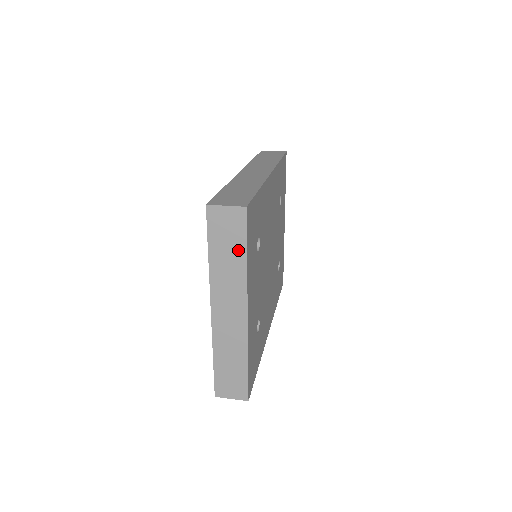
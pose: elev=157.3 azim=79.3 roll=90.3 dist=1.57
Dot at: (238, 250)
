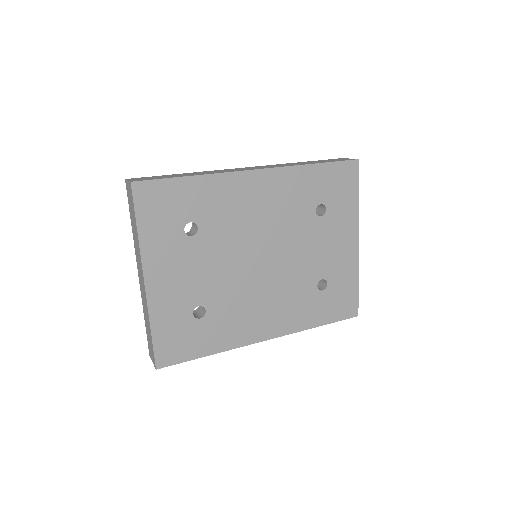
Dot at: (135, 221)
